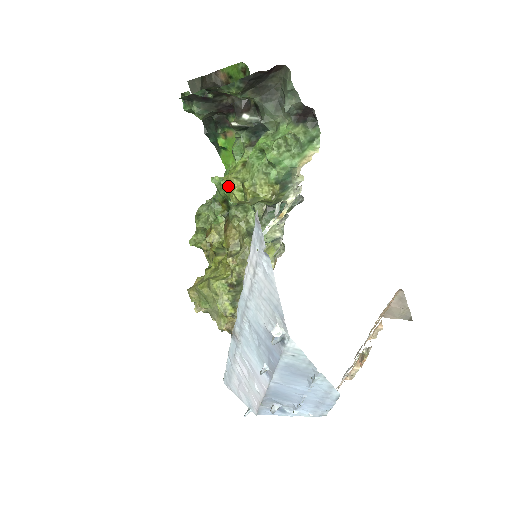
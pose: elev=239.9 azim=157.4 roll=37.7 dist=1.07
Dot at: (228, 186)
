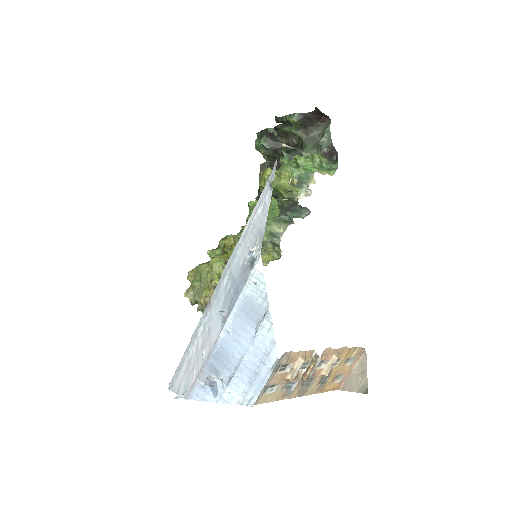
Dot at: (262, 176)
